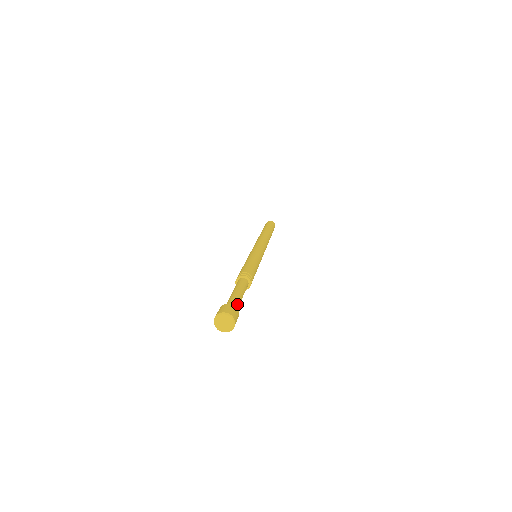
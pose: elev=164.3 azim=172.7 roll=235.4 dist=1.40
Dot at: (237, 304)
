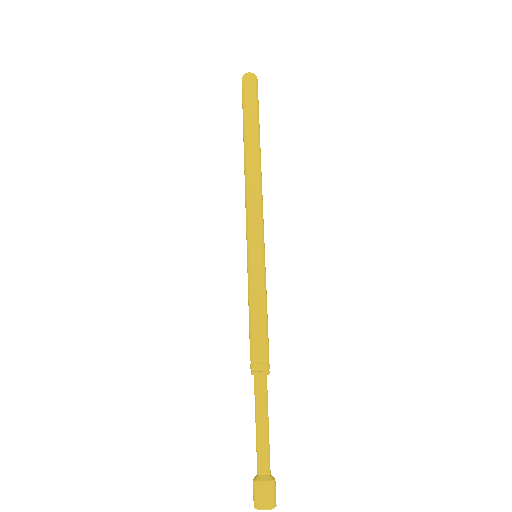
Dot at: (269, 457)
